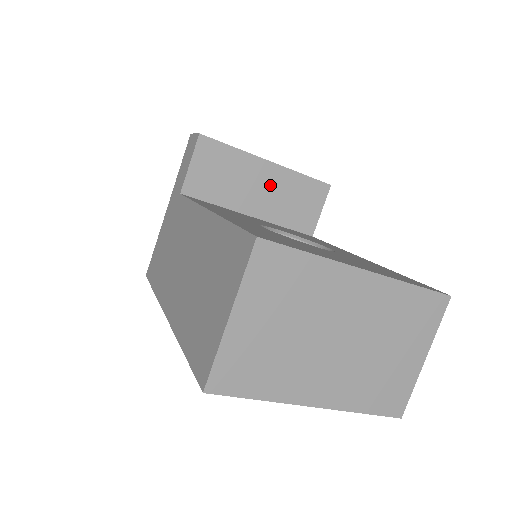
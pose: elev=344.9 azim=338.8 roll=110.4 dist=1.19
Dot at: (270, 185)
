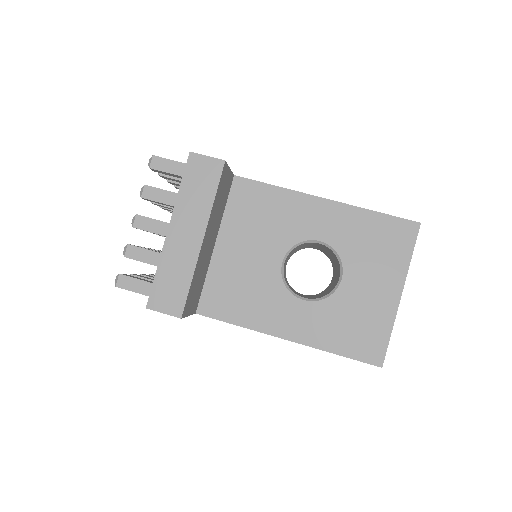
Dot at: (210, 233)
